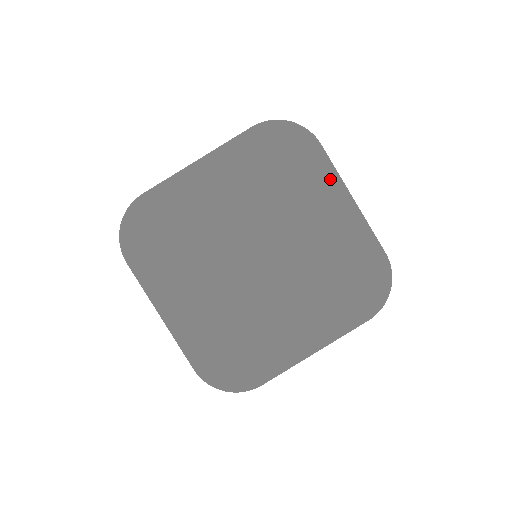
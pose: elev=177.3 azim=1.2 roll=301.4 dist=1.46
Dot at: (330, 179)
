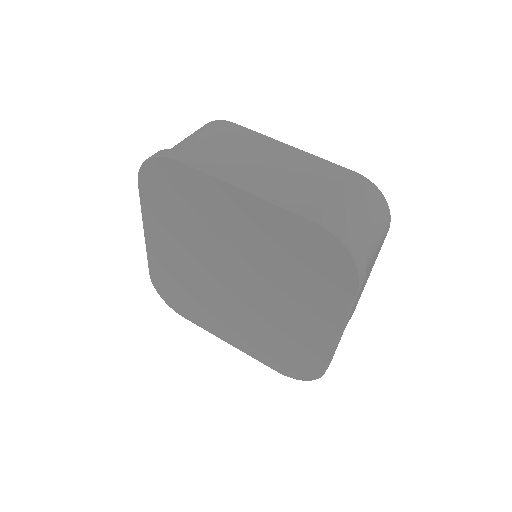
Dot at: (211, 185)
